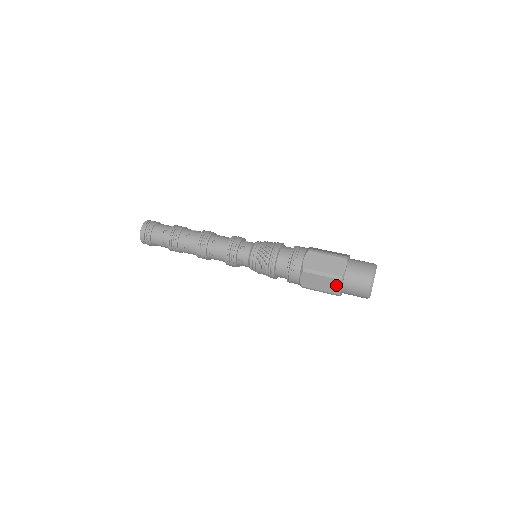
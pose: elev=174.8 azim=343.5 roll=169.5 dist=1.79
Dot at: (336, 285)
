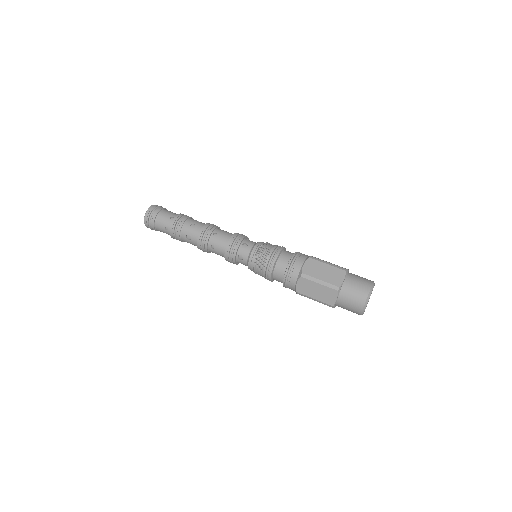
Dot at: occluded
